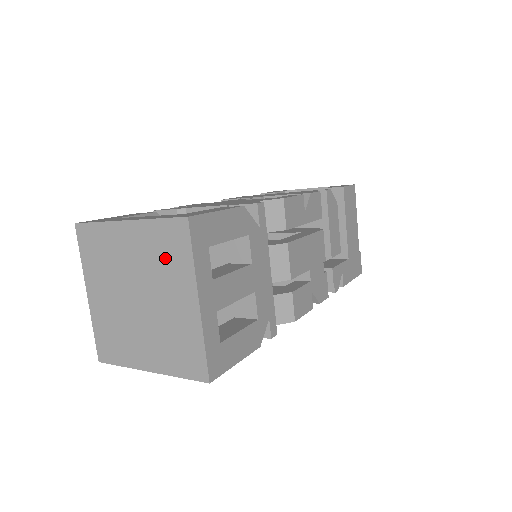
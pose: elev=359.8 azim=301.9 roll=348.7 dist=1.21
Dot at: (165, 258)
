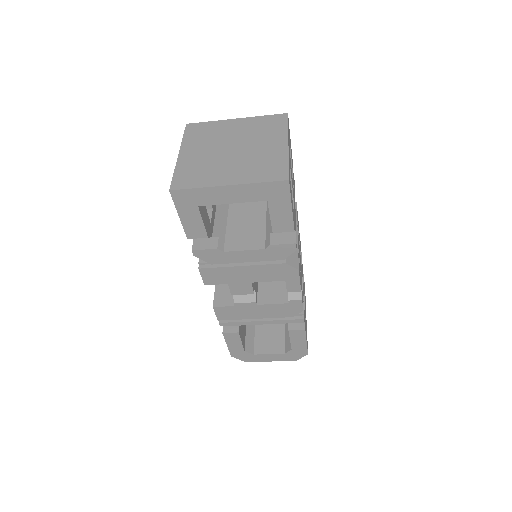
Dot at: (265, 129)
